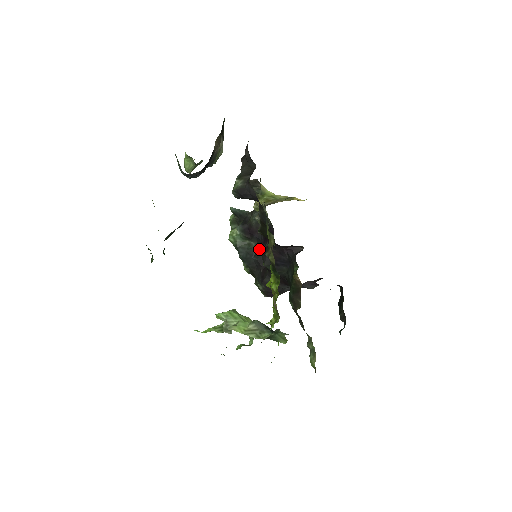
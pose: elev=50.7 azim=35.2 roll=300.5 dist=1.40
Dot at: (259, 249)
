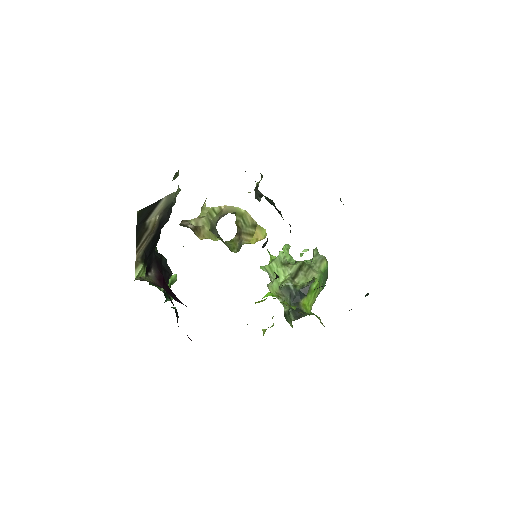
Dot at: occluded
